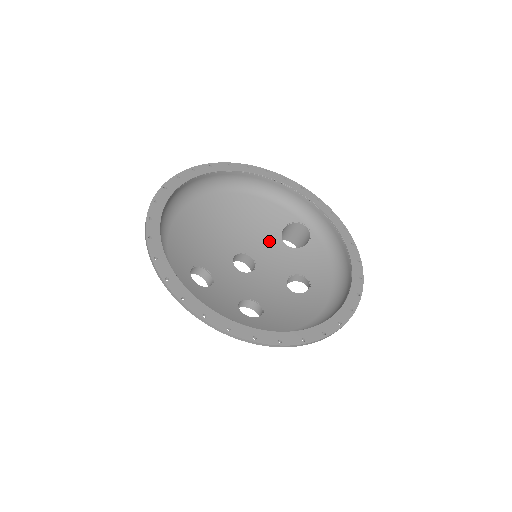
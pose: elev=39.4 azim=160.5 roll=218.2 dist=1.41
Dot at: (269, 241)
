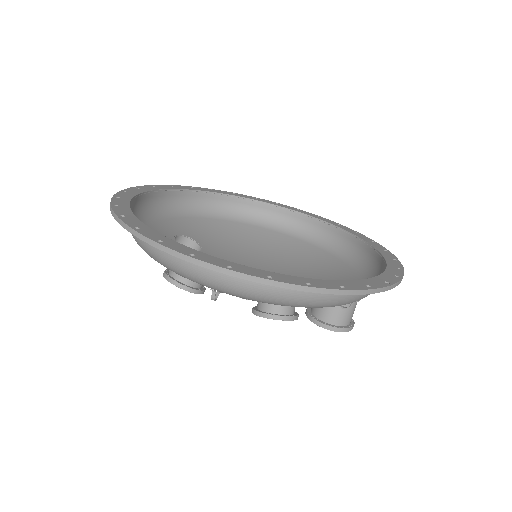
Dot at: occluded
